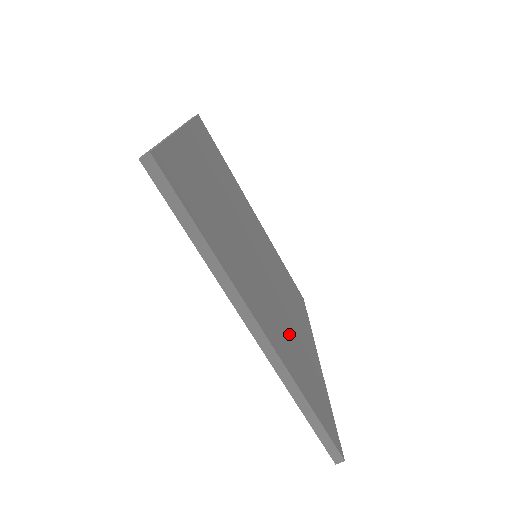
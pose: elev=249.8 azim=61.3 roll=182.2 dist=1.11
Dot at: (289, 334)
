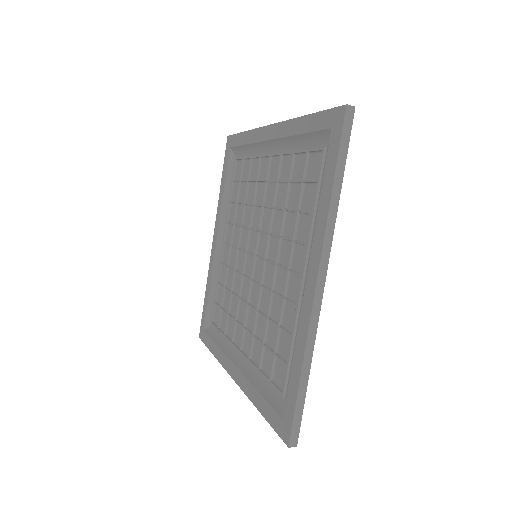
Dot at: (232, 304)
